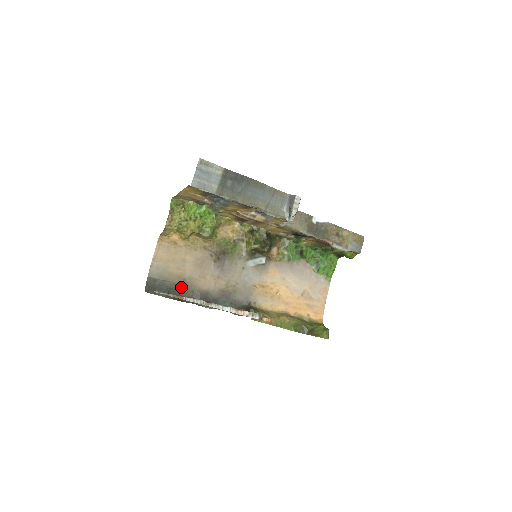
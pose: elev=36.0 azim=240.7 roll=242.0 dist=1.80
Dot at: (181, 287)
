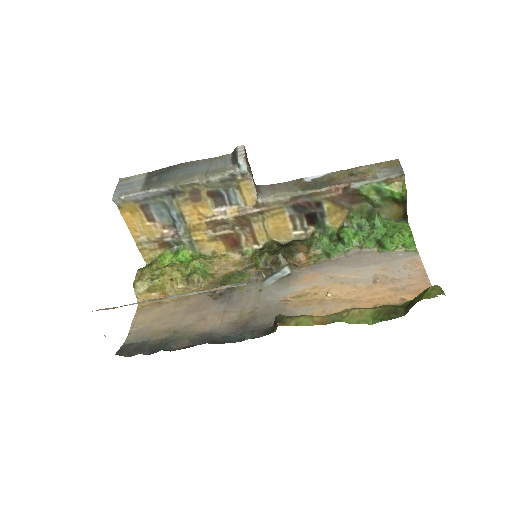
Dot at: (170, 340)
